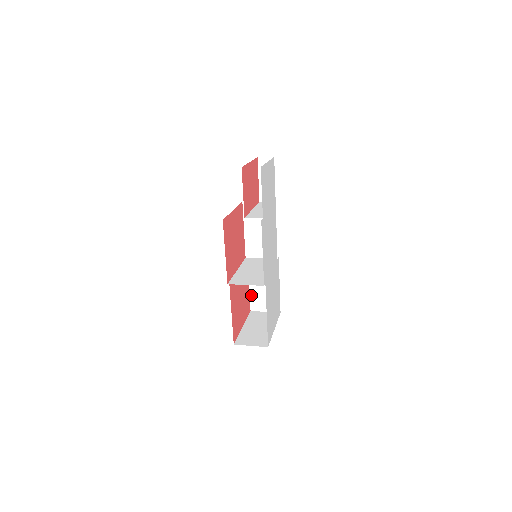
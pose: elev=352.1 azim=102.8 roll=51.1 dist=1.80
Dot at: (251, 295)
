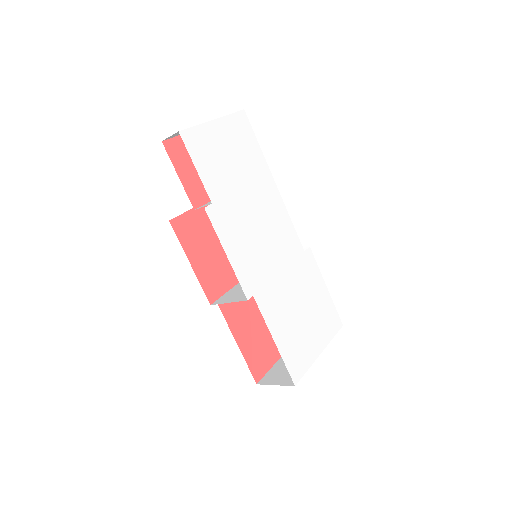
Dot at: occluded
